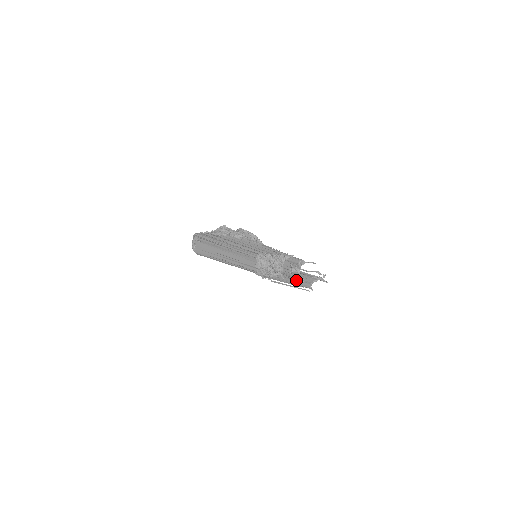
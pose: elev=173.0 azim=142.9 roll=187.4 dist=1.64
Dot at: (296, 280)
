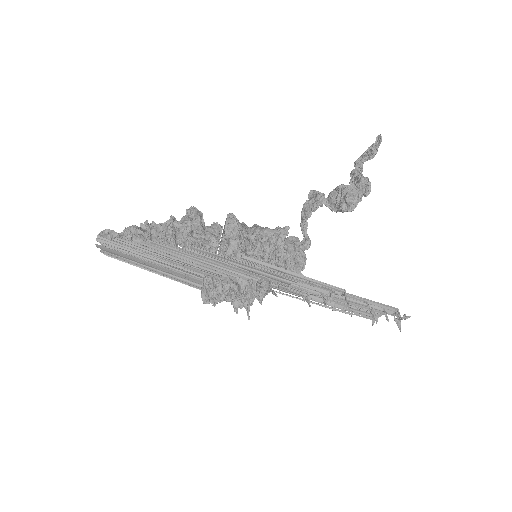
Dot at: occluded
